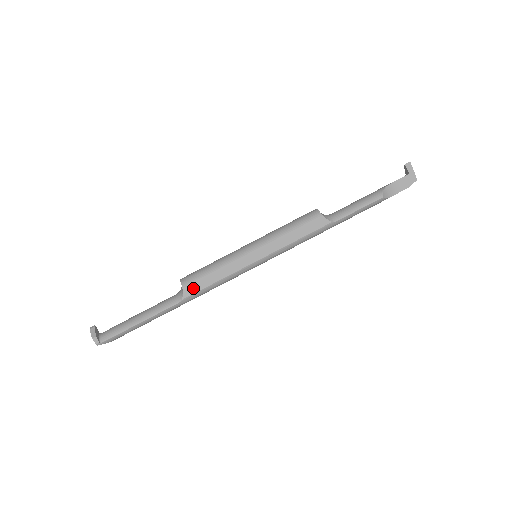
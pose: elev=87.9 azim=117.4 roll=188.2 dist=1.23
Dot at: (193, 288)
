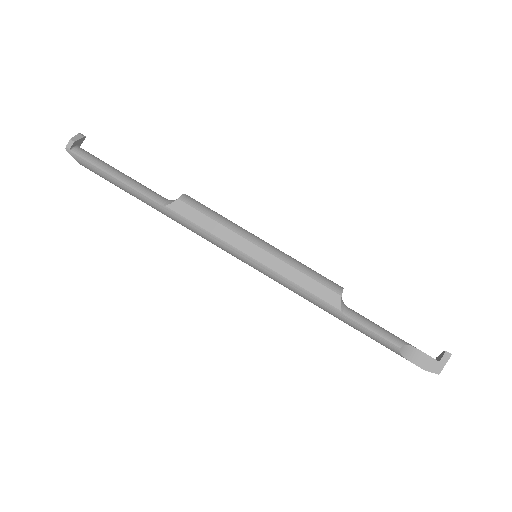
Dot at: (184, 210)
